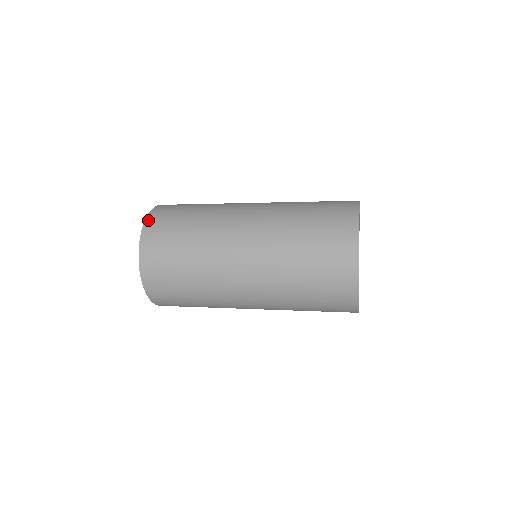
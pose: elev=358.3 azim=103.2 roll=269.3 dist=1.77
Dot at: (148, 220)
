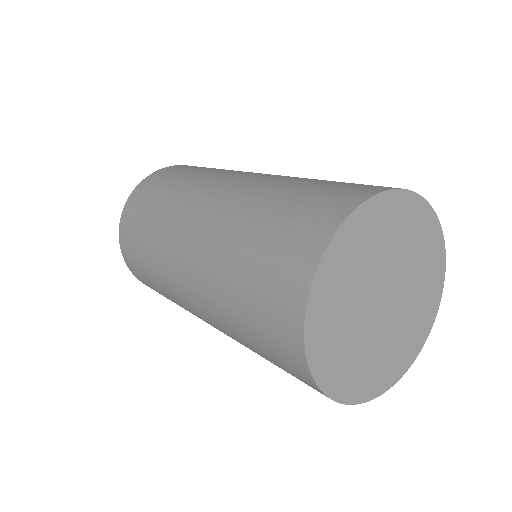
Dot at: (123, 255)
